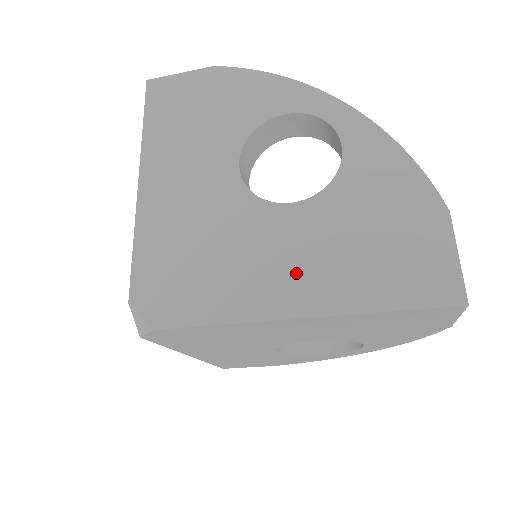
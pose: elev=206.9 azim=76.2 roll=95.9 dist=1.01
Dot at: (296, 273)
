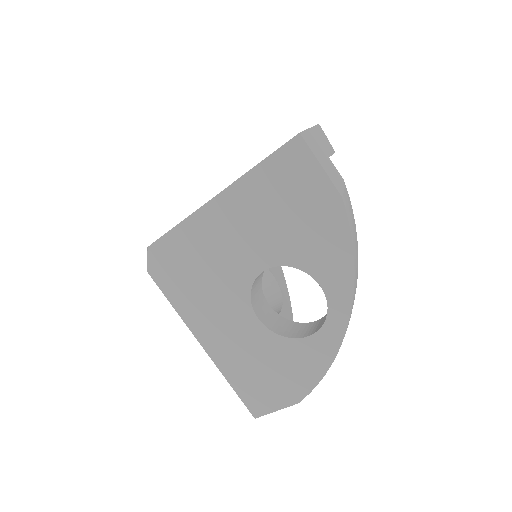
Dot at: occluded
